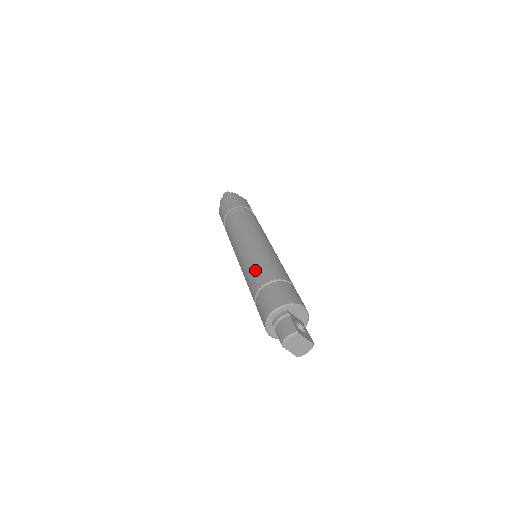
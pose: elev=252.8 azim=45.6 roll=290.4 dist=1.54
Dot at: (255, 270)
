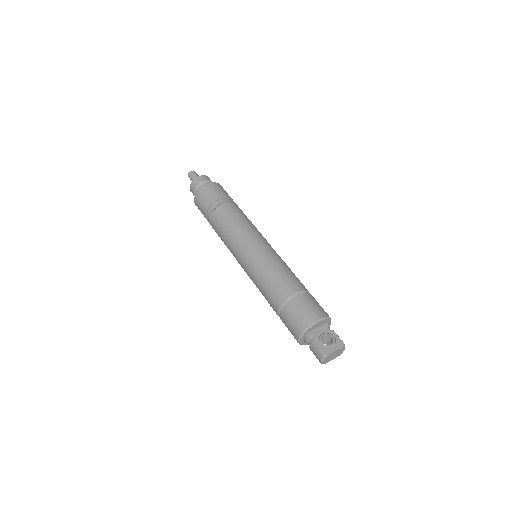
Dot at: (264, 294)
